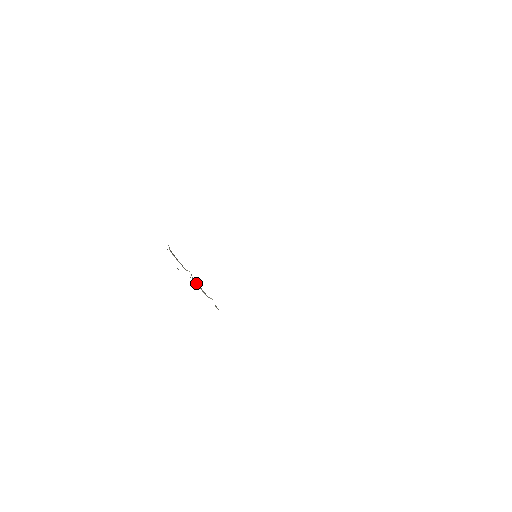
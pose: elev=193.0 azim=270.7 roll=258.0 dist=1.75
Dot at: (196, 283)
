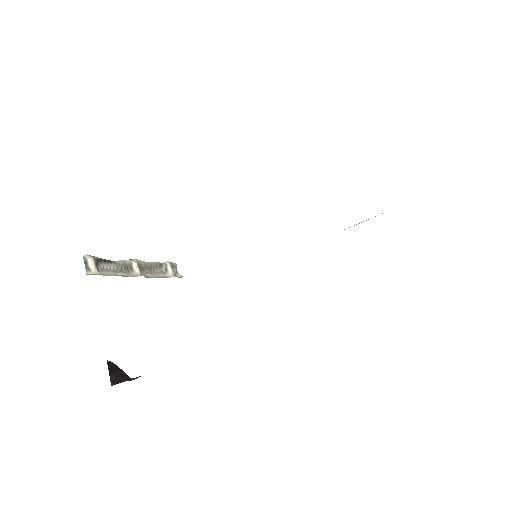
Dot at: (146, 269)
